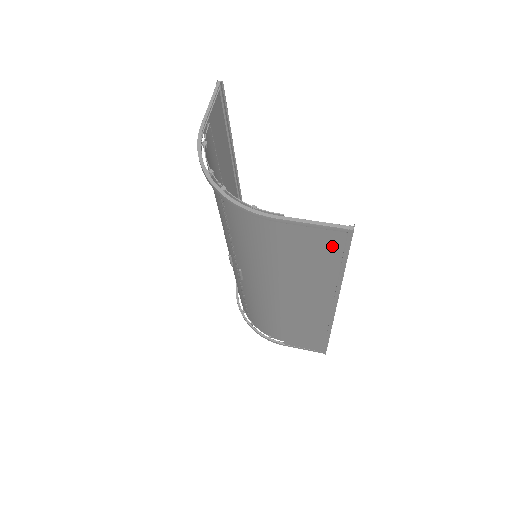
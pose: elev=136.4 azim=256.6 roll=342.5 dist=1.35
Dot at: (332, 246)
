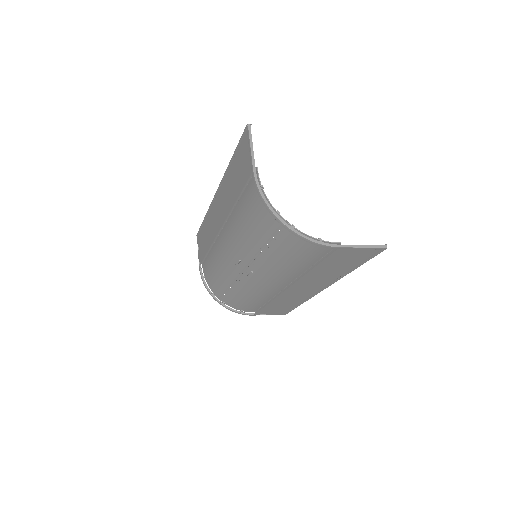
Dot at: (362, 257)
